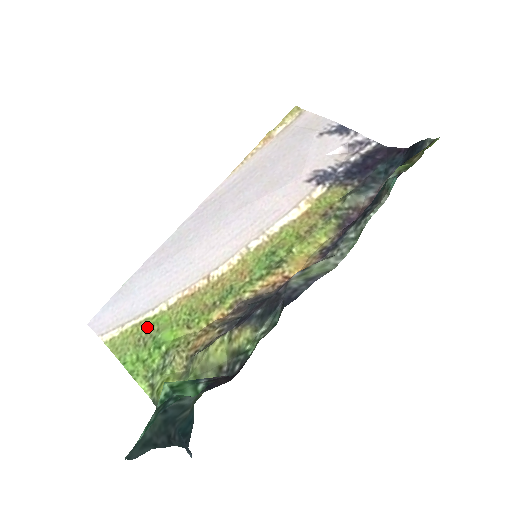
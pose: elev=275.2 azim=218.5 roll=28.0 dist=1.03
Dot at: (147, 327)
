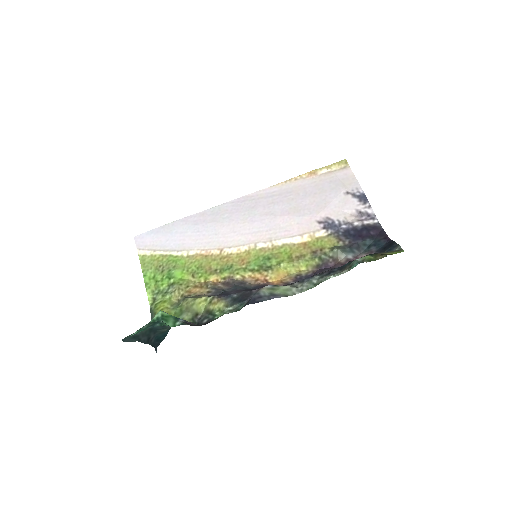
Dot at: (169, 261)
